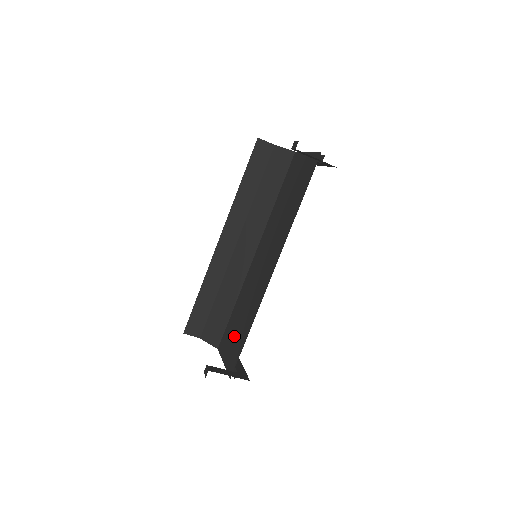
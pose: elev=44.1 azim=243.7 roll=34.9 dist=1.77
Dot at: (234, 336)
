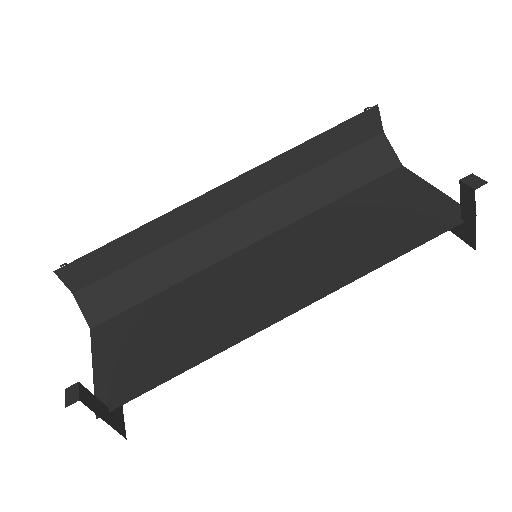
Dot at: (141, 344)
